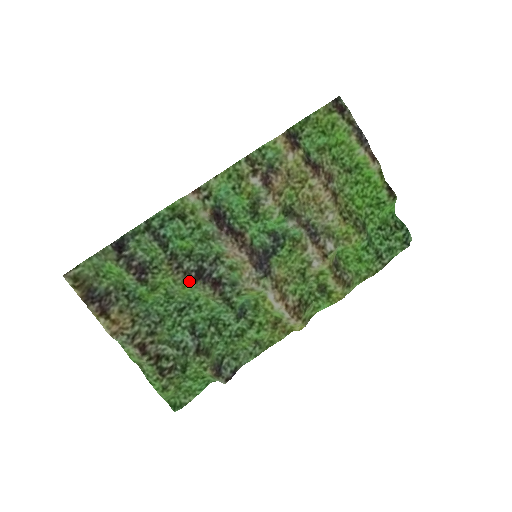
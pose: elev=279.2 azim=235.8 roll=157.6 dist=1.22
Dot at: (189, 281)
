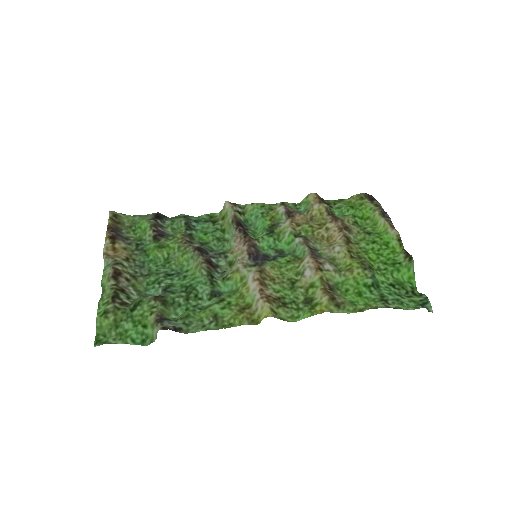
Dot at: (190, 249)
